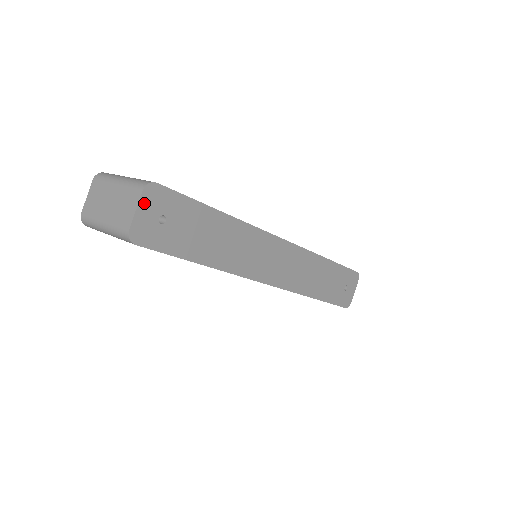
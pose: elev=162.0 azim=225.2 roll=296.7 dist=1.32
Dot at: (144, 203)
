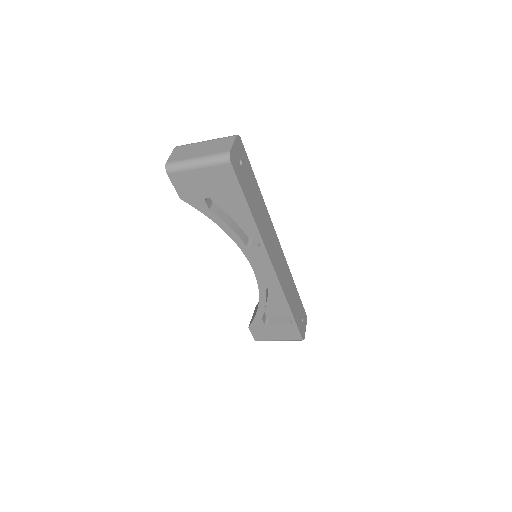
Dot at: (236, 143)
